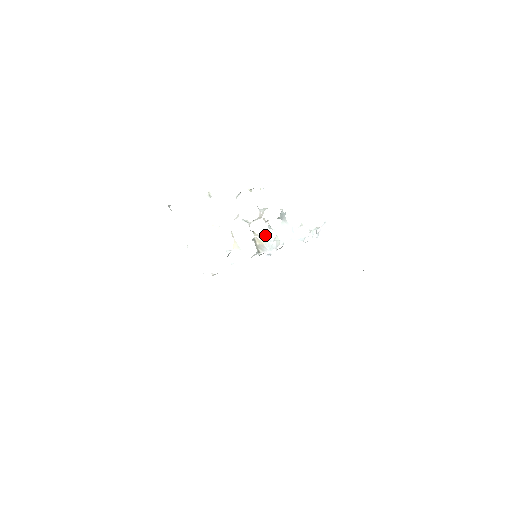
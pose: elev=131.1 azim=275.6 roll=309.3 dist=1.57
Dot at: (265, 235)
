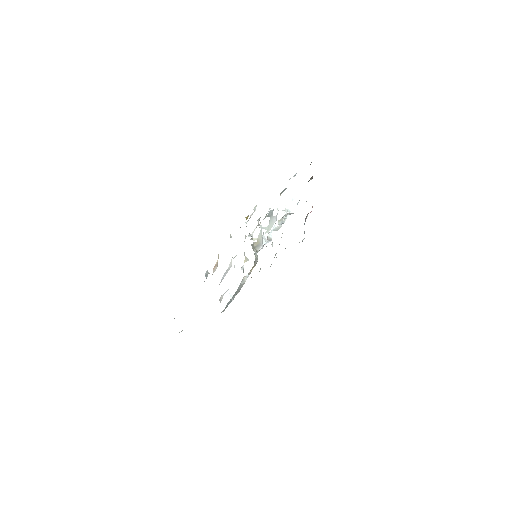
Dot at: (260, 236)
